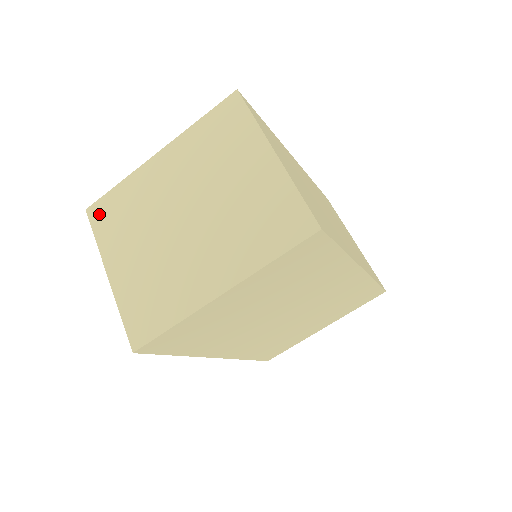
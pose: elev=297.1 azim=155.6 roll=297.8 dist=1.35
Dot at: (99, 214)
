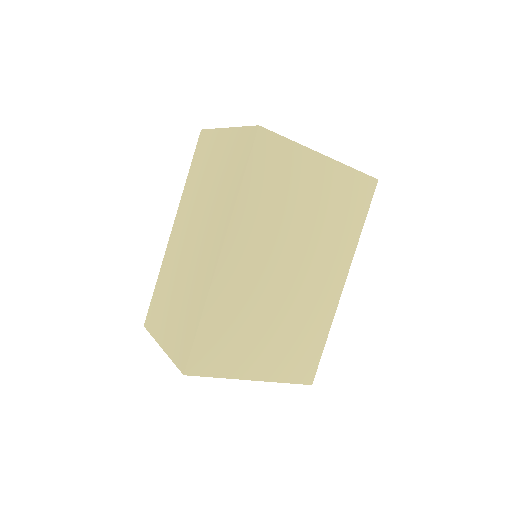
Dot at: occluded
